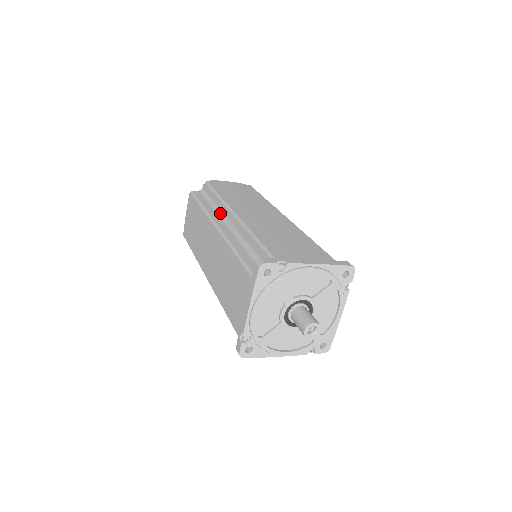
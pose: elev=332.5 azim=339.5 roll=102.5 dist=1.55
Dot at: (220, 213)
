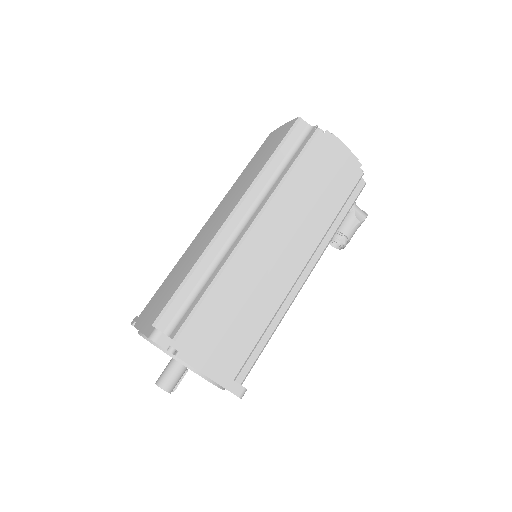
Dot at: (261, 198)
